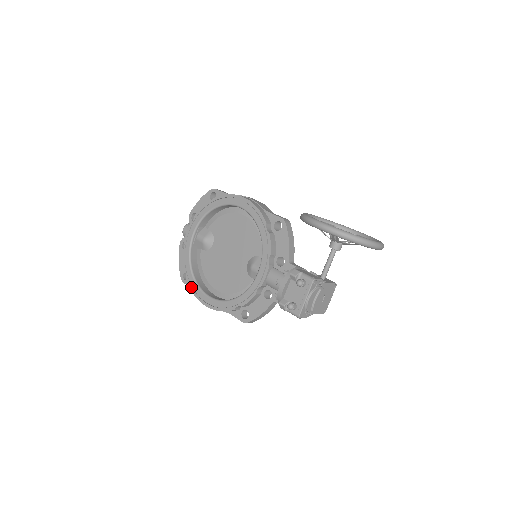
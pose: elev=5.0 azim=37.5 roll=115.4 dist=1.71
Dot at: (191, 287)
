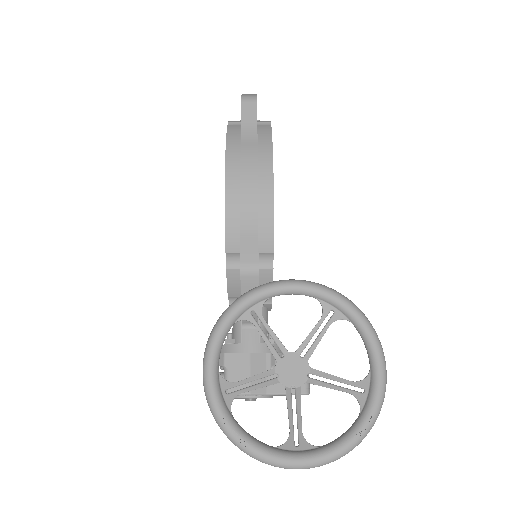
Dot at: occluded
